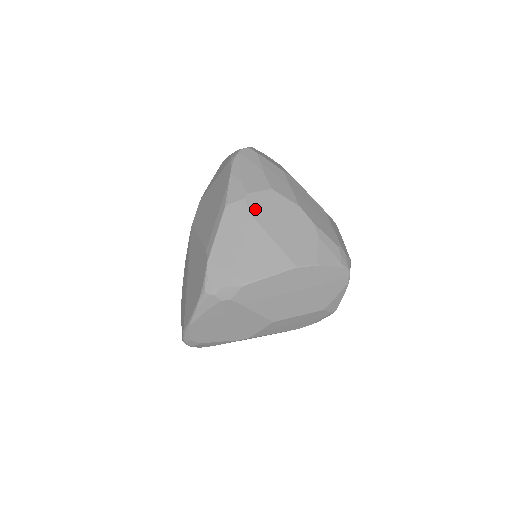
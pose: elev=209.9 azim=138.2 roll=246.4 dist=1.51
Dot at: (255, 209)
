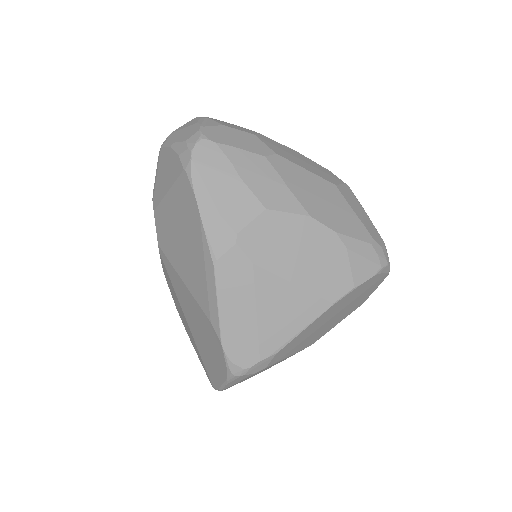
Dot at: (256, 252)
